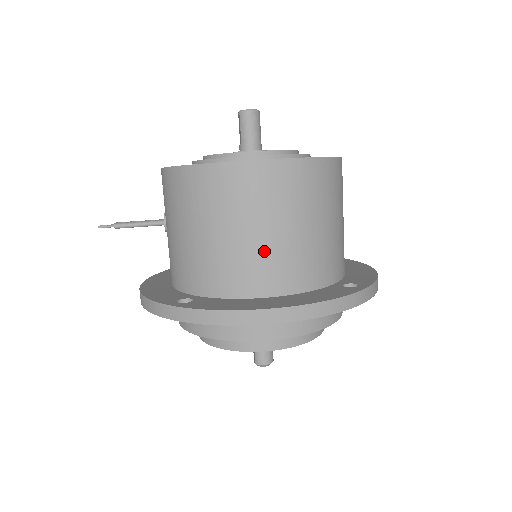
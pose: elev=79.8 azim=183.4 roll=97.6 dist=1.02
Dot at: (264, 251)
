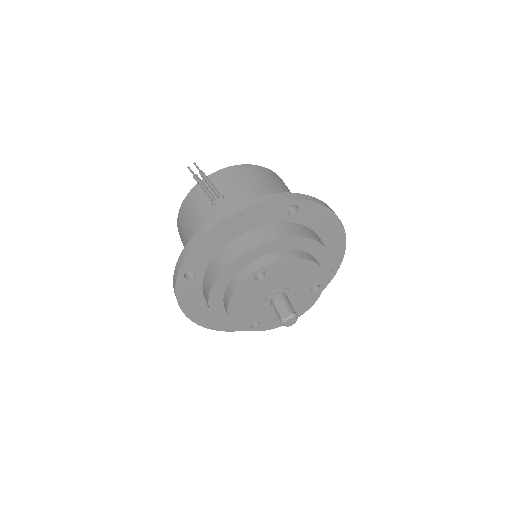
Dot at: occluded
